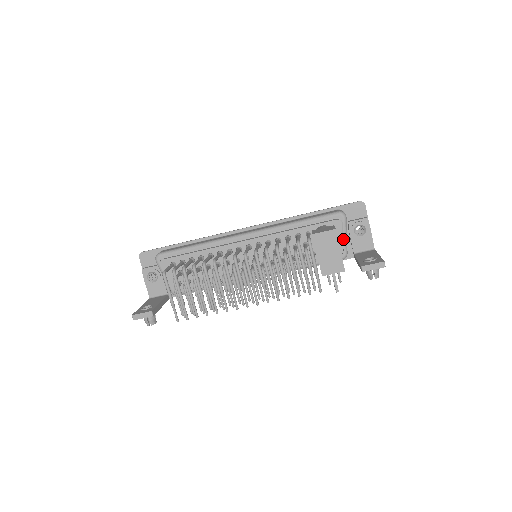
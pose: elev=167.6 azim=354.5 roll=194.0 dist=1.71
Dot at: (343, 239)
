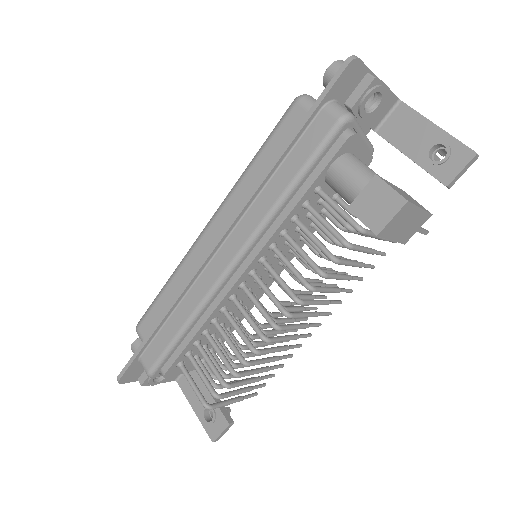
Dot at: (363, 142)
